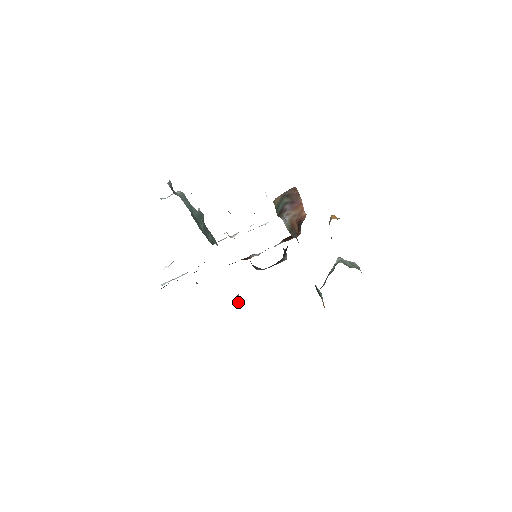
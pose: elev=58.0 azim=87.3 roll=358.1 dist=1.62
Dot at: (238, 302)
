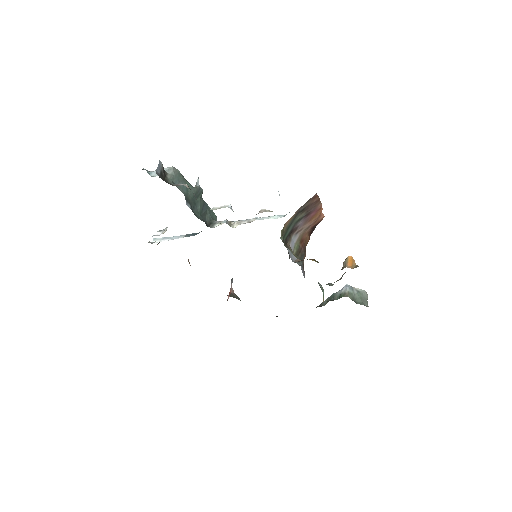
Dot at: (230, 293)
